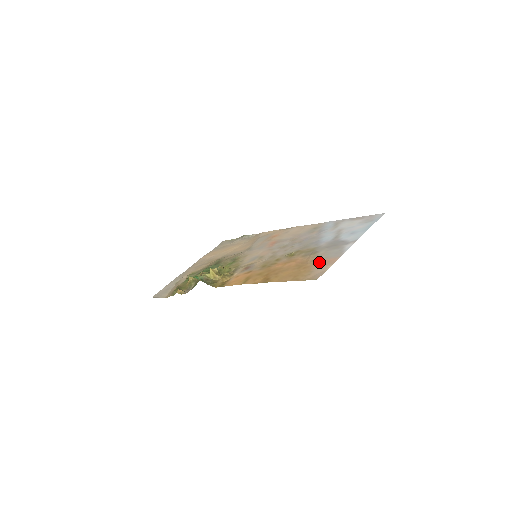
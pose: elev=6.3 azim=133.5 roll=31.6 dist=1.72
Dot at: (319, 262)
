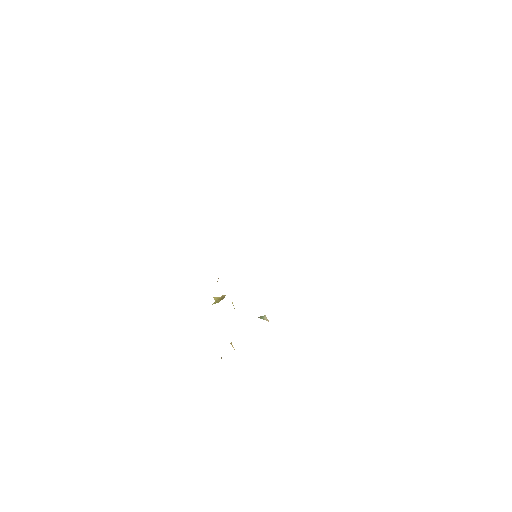
Dot at: occluded
